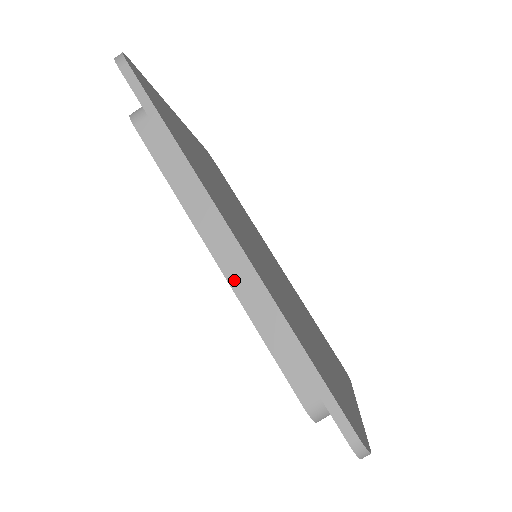
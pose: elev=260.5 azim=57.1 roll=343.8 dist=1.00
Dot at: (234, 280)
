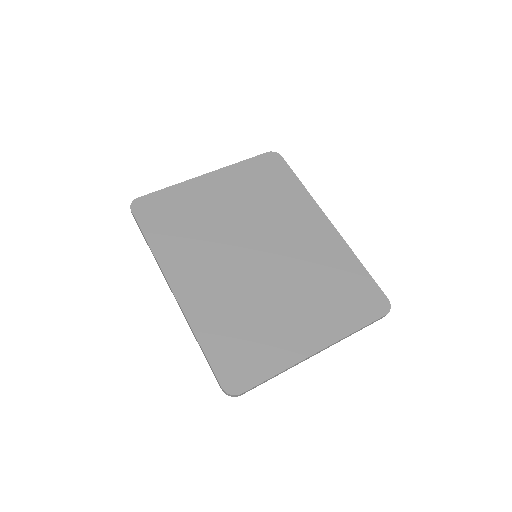
Dot at: occluded
